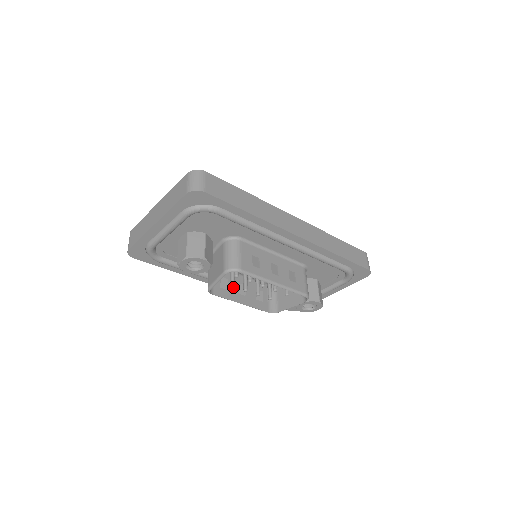
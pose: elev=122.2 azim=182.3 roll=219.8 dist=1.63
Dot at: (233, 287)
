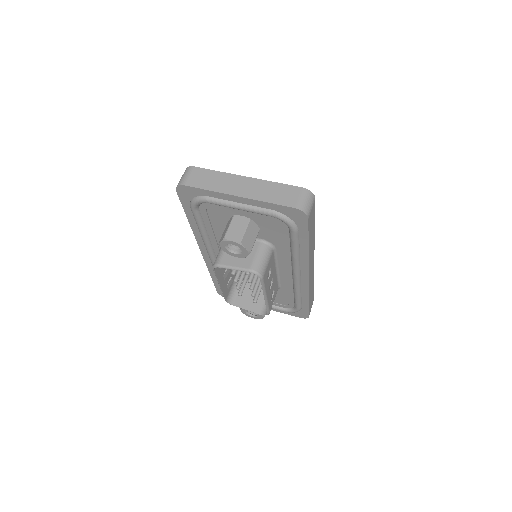
Dot at: (224, 268)
